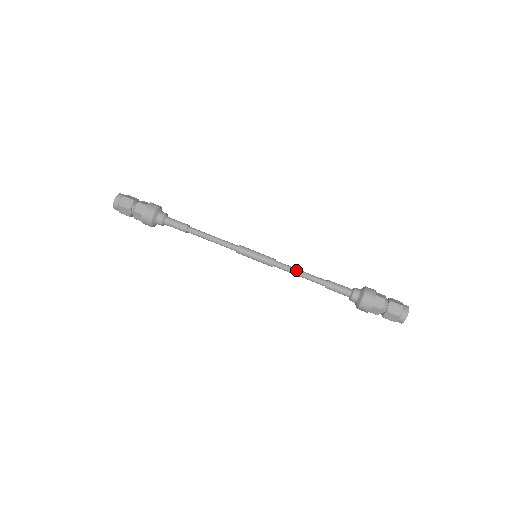
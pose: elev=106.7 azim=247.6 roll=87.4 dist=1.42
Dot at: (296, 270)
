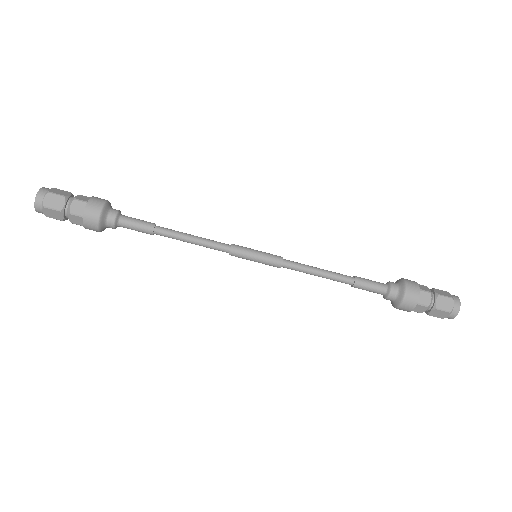
Dot at: (312, 273)
